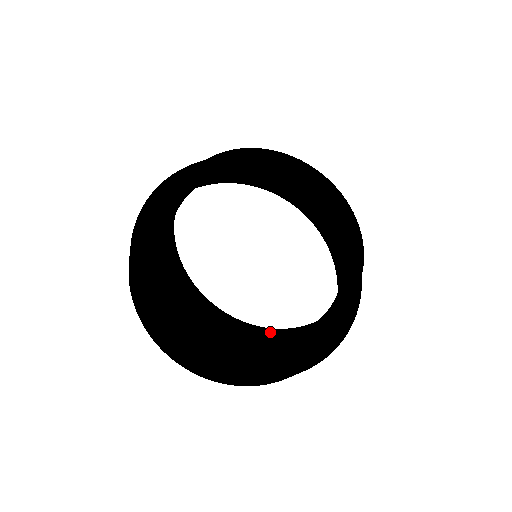
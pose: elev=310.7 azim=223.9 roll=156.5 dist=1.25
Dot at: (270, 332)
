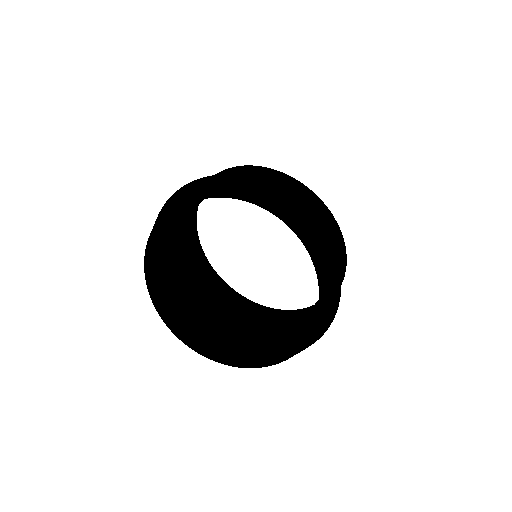
Dot at: (322, 304)
